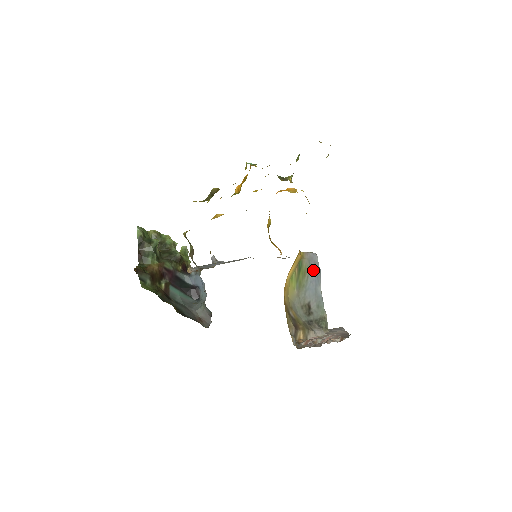
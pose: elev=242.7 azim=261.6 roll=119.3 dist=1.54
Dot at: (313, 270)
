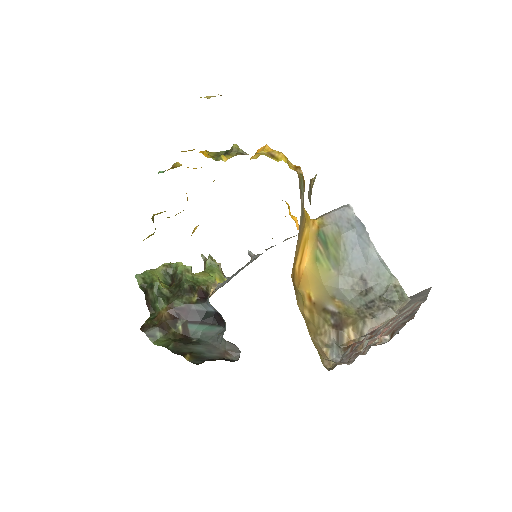
Dot at: (349, 232)
